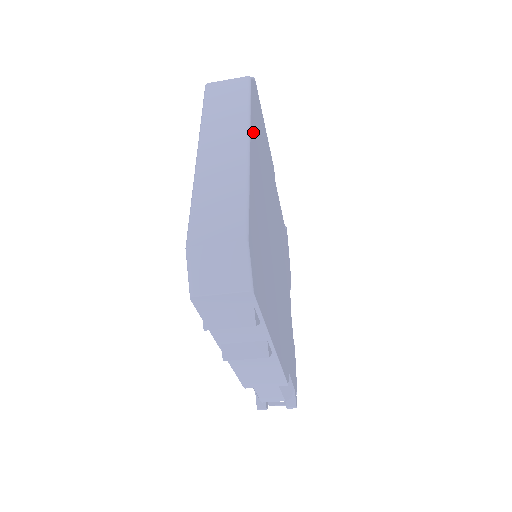
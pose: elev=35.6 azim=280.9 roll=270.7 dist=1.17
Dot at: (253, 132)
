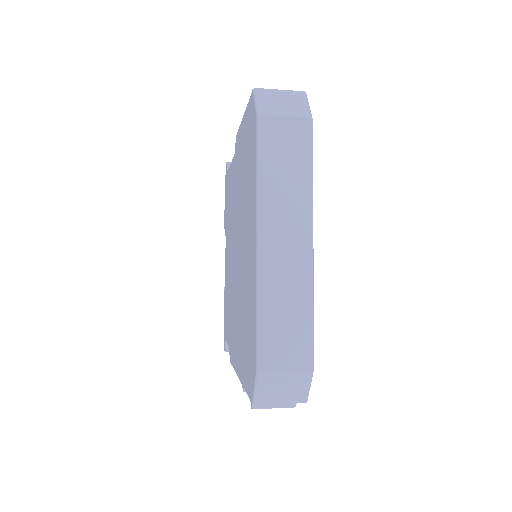
Dot at: occluded
